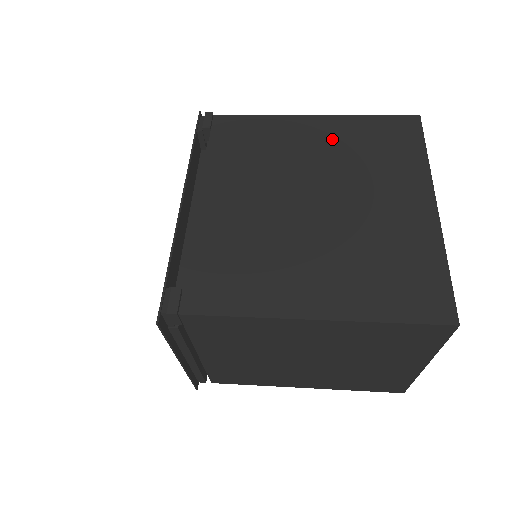
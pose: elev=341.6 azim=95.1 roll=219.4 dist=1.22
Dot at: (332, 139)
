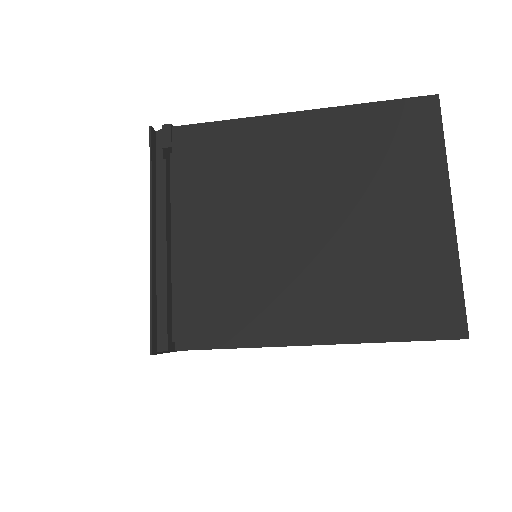
Dot at: occluded
